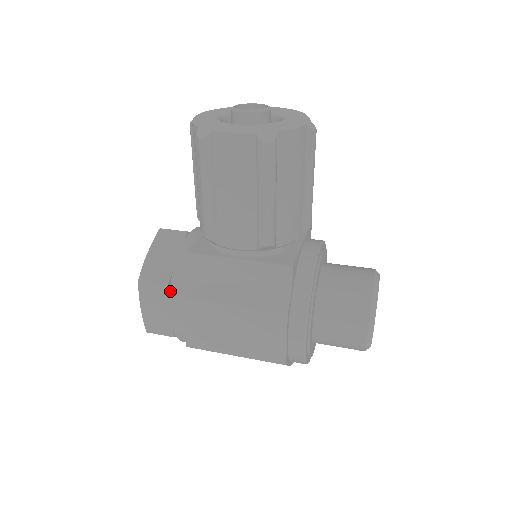
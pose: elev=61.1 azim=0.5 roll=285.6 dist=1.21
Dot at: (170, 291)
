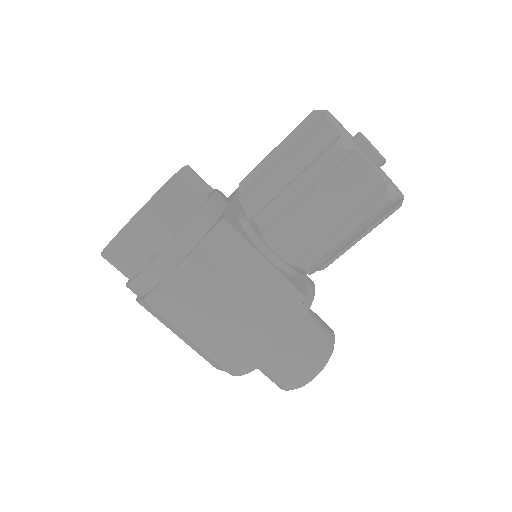
Dot at: (174, 240)
